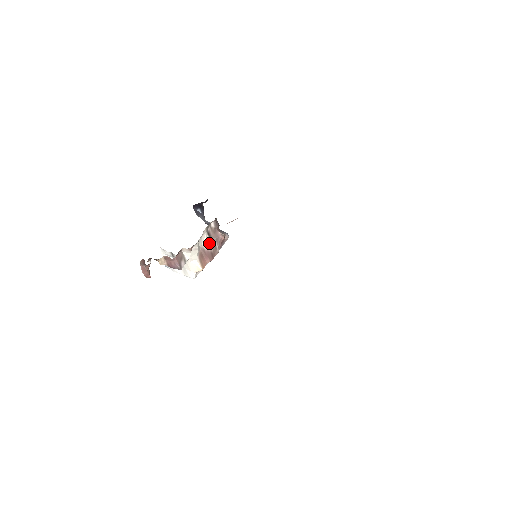
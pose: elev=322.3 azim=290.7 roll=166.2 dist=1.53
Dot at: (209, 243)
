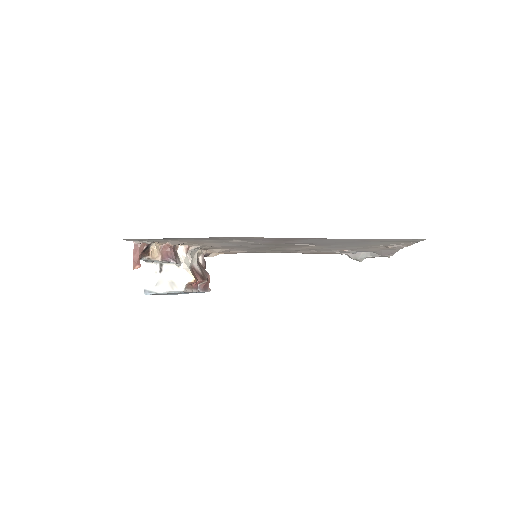
Dot at: (199, 268)
